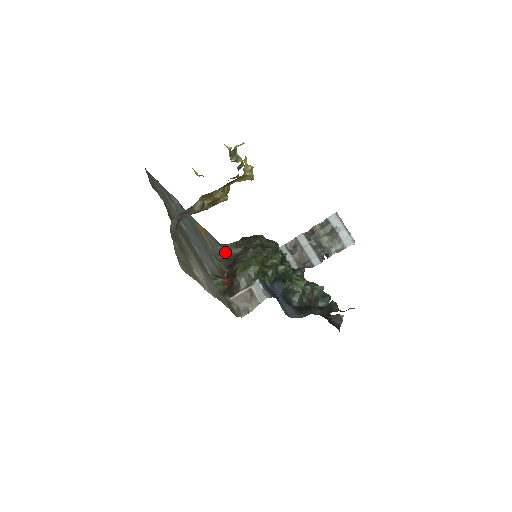
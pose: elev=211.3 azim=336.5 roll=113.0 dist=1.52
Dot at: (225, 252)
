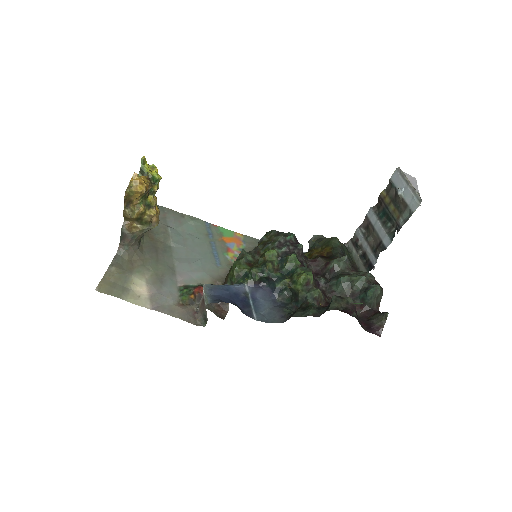
Dot at: occluded
